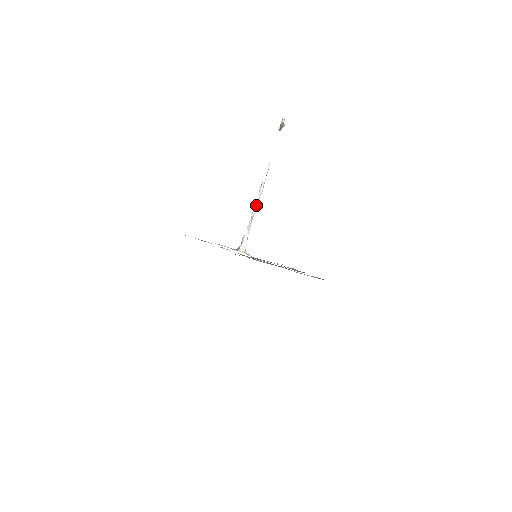
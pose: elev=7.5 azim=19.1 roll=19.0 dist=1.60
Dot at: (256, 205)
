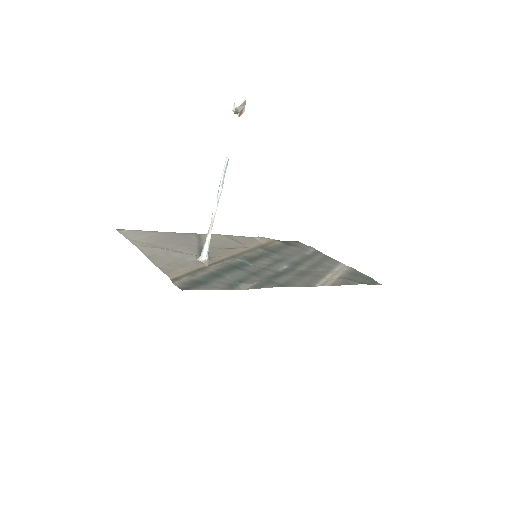
Dot at: (215, 207)
